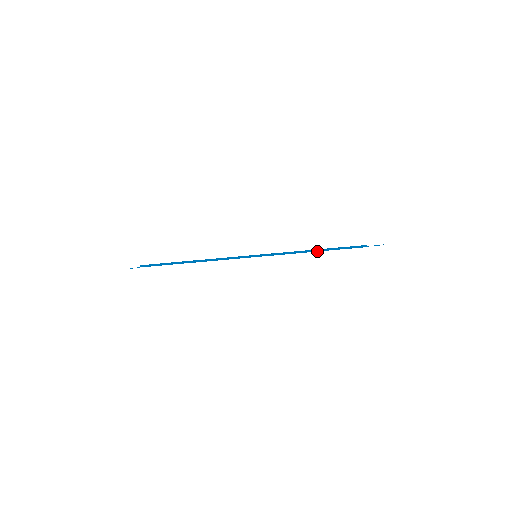
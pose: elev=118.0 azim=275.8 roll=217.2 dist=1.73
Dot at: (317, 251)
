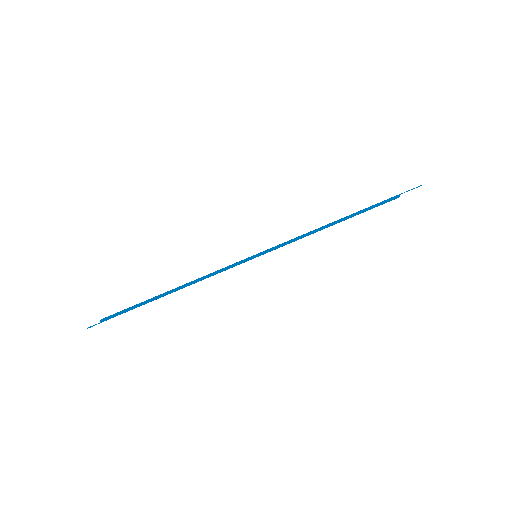
Dot at: (336, 223)
